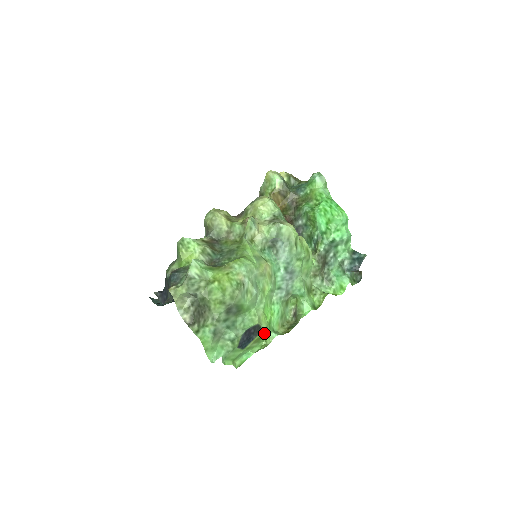
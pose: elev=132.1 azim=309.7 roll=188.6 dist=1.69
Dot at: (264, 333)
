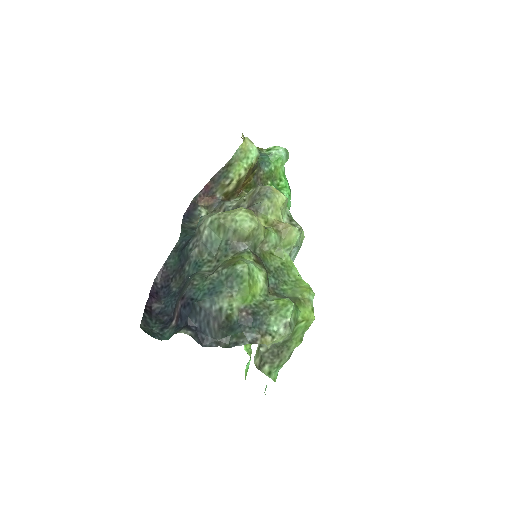
Dot at: occluded
